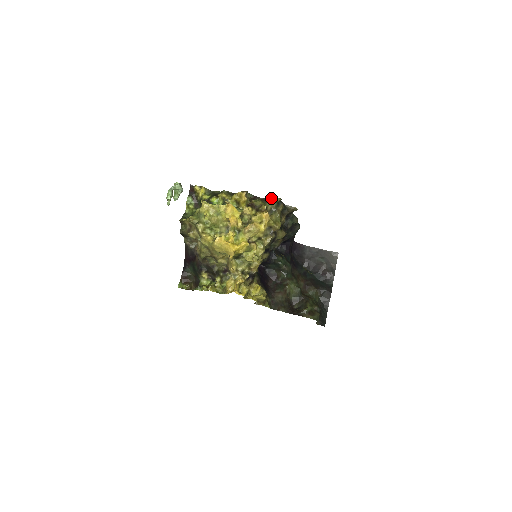
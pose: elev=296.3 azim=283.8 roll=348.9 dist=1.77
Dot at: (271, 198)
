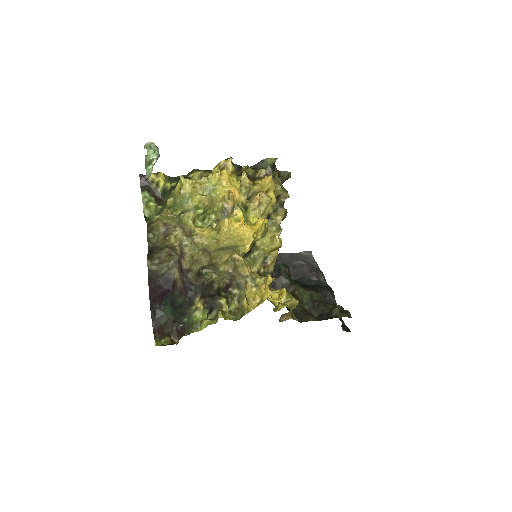
Dot at: (263, 161)
